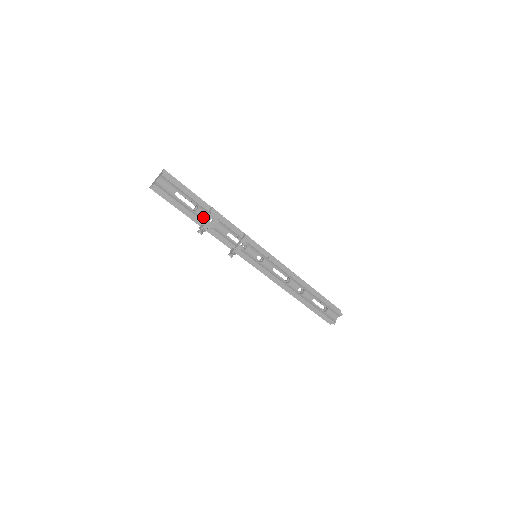
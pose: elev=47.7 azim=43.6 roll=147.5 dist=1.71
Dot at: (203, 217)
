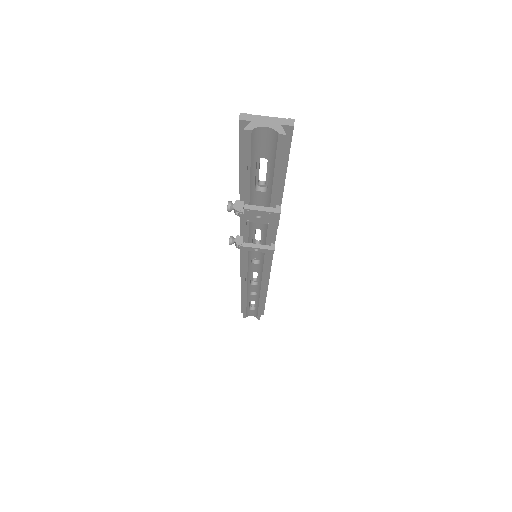
Dot at: (256, 201)
